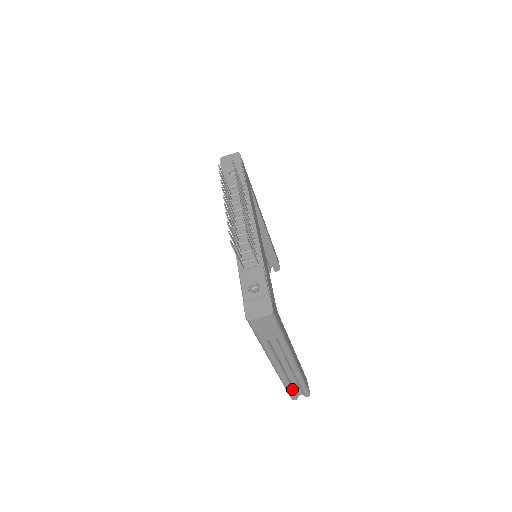
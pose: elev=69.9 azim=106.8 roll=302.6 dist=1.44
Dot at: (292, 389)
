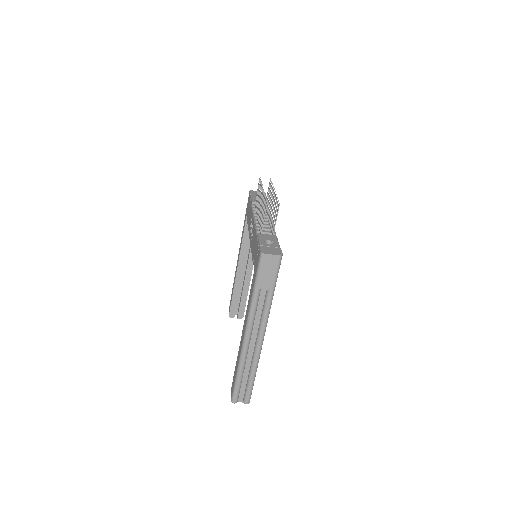
Dot at: (241, 382)
